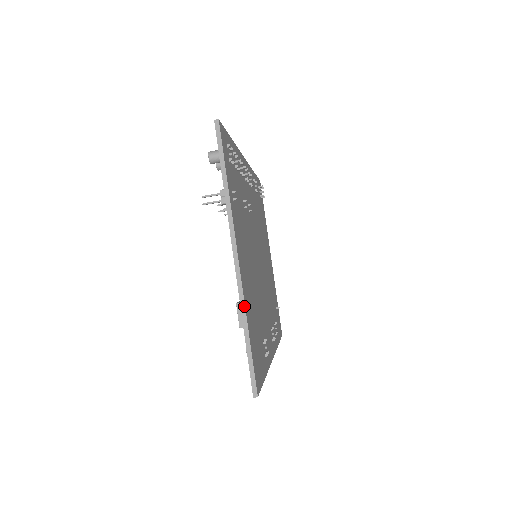
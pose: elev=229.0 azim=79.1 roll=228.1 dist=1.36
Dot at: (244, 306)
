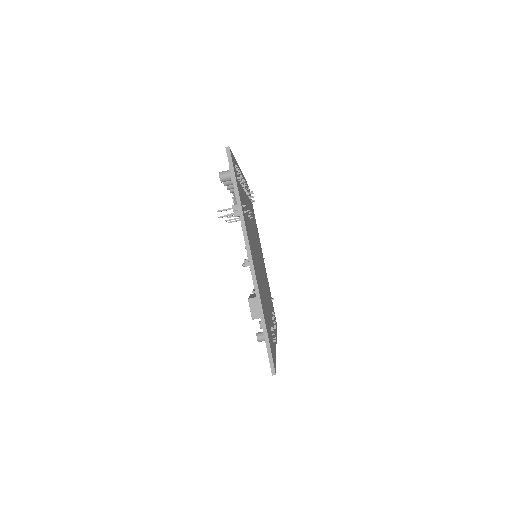
Dot at: (260, 301)
